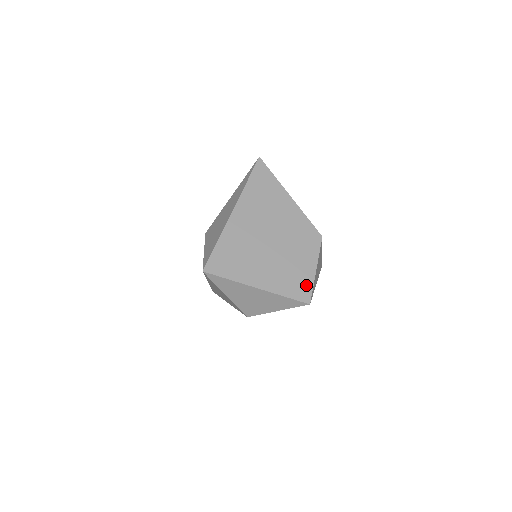
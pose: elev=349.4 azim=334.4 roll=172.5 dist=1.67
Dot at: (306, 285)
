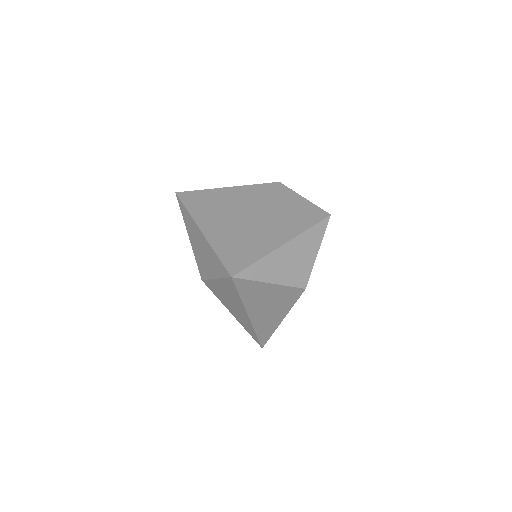
Dot at: (311, 210)
